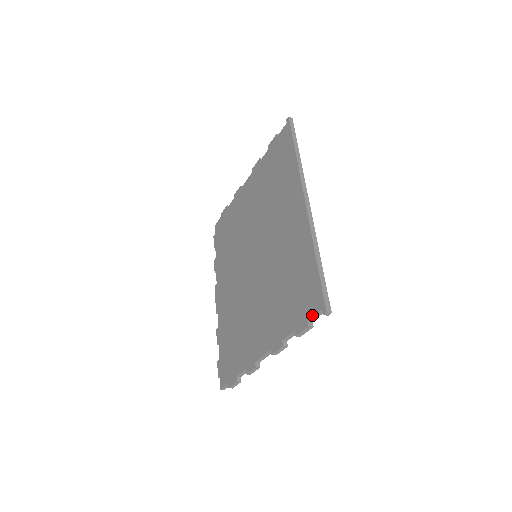
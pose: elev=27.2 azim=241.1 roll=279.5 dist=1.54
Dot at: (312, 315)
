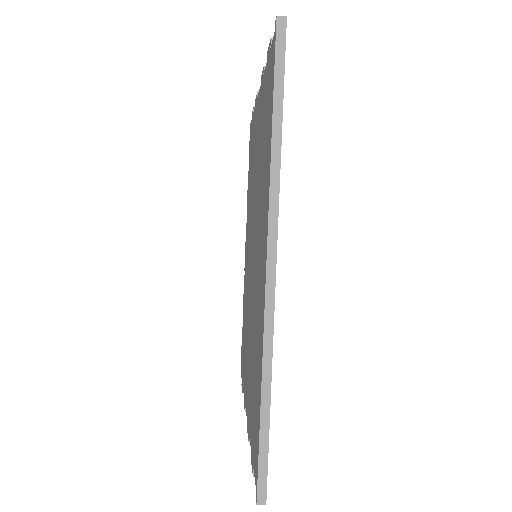
Dot at: (254, 473)
